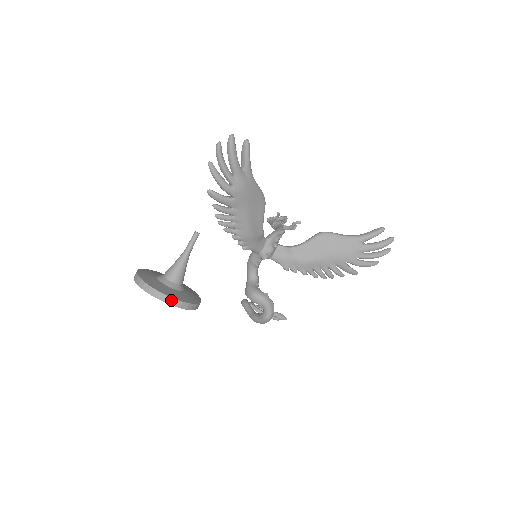
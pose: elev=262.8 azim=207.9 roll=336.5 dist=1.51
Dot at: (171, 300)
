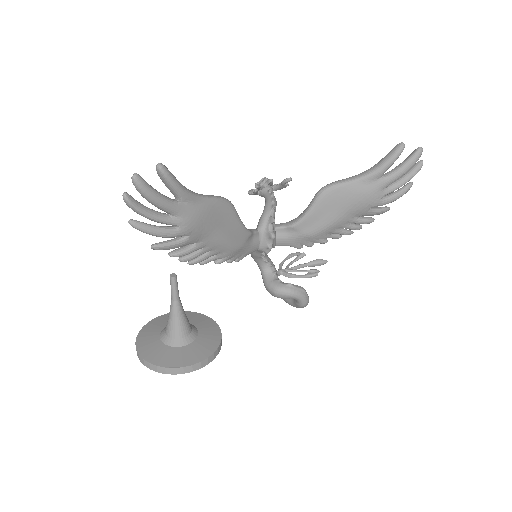
Dot at: (187, 369)
